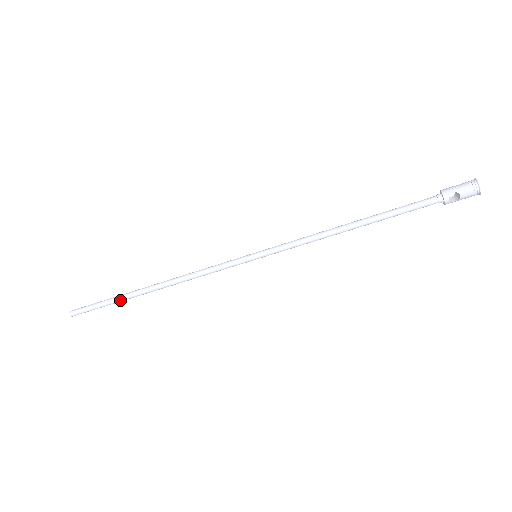
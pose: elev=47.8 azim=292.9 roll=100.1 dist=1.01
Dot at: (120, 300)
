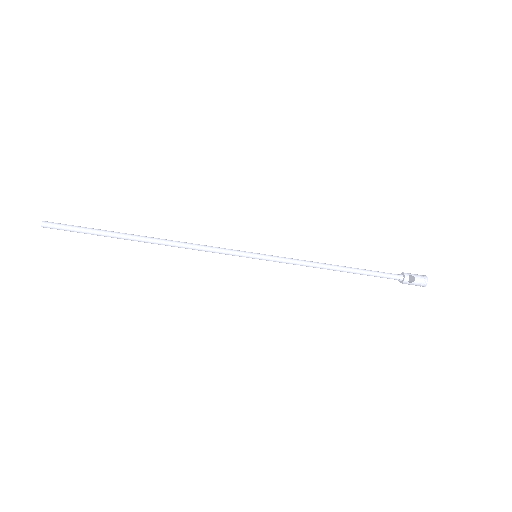
Dot at: (109, 234)
